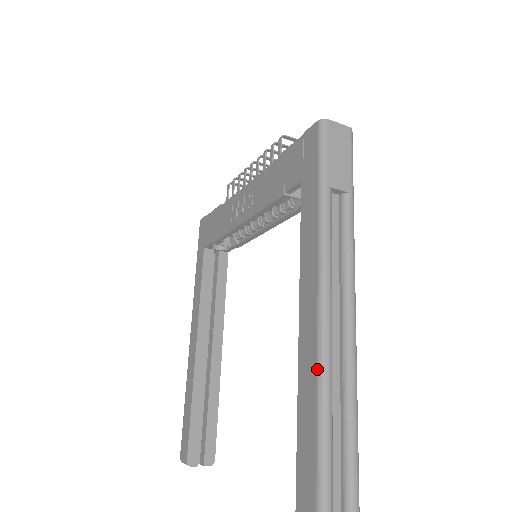
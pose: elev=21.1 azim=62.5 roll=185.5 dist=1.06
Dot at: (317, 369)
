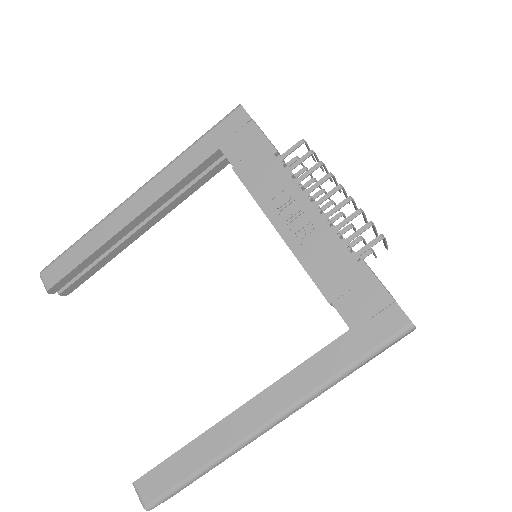
Dot at: (227, 451)
